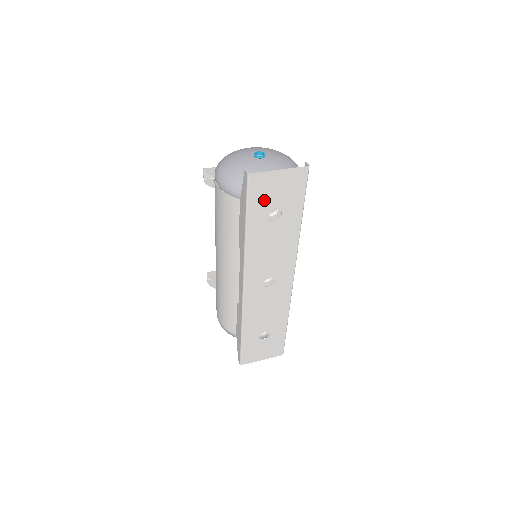
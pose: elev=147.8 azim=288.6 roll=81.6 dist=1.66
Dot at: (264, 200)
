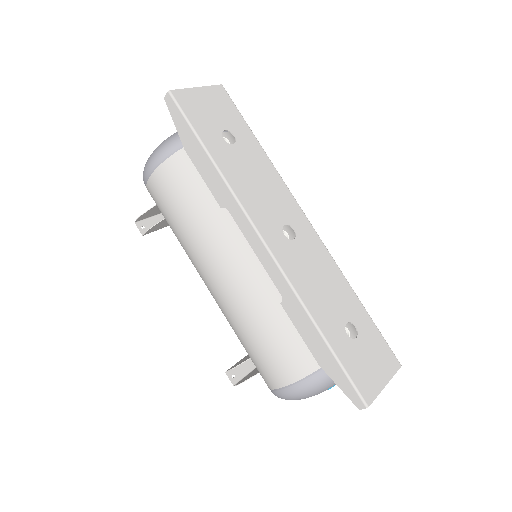
Dot at: (205, 120)
